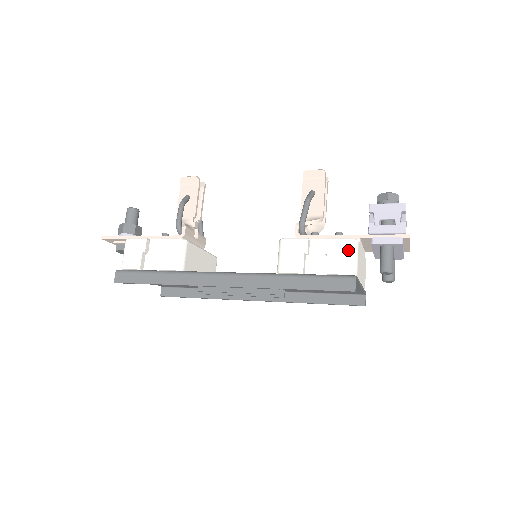
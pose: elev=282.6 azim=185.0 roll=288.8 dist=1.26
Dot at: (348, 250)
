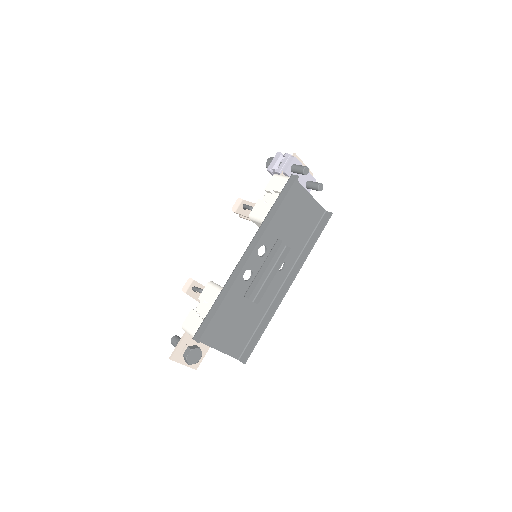
Dot at: (277, 178)
